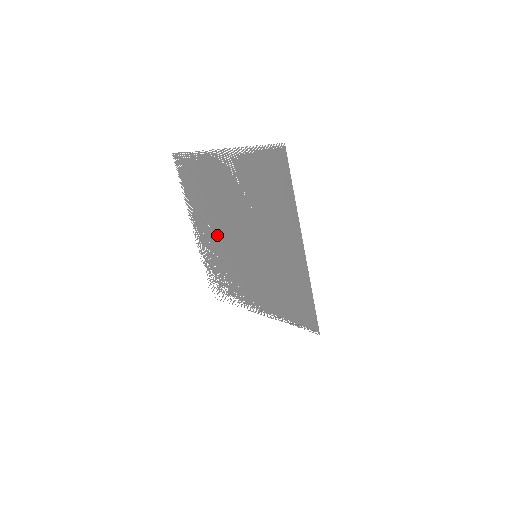
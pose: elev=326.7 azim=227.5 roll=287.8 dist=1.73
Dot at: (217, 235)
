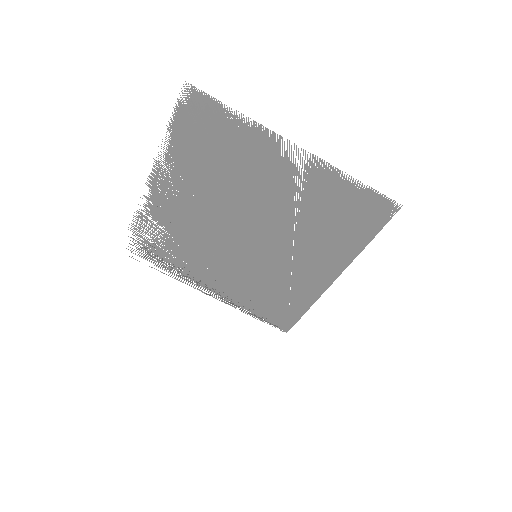
Dot at: (201, 211)
